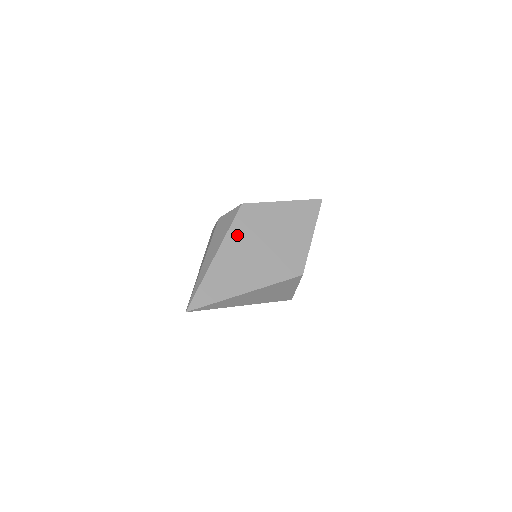
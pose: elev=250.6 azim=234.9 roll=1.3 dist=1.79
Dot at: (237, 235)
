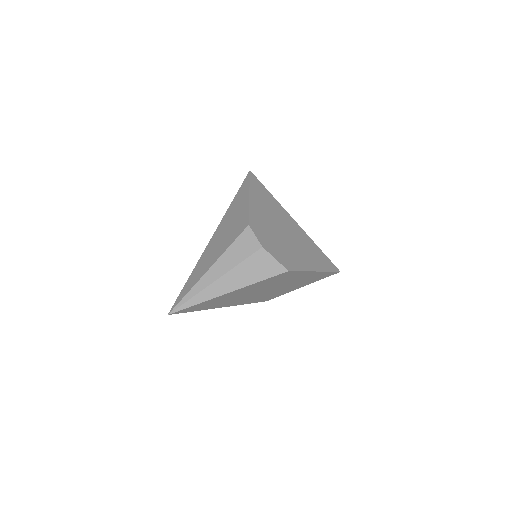
Dot at: (258, 285)
